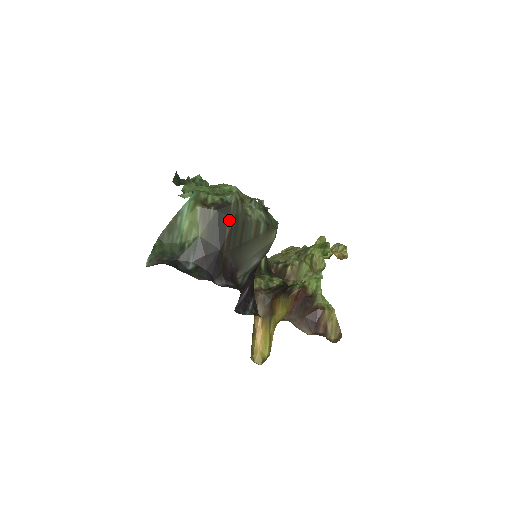
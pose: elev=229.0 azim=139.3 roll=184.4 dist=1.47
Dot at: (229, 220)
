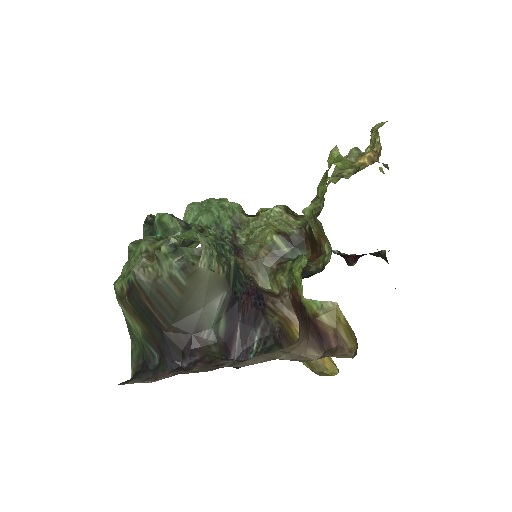
Dot at: (145, 300)
